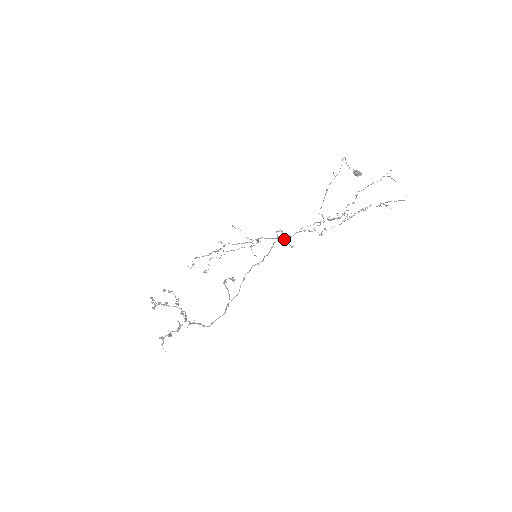
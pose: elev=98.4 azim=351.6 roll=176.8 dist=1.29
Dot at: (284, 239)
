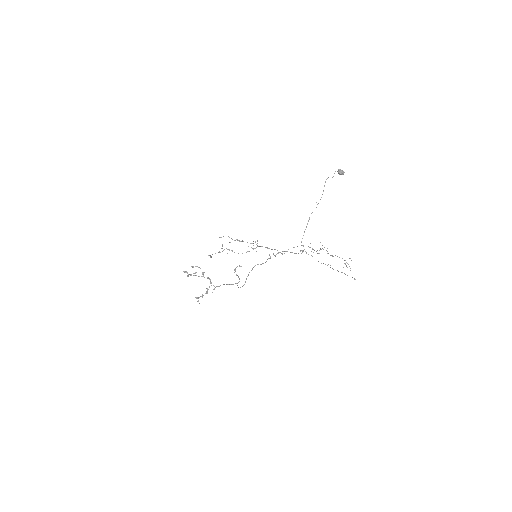
Dot at: (275, 256)
